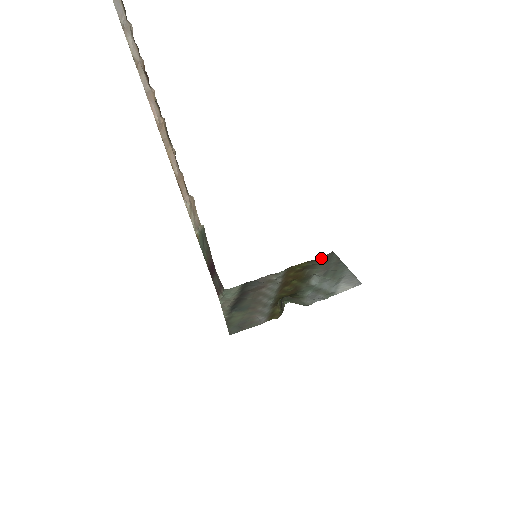
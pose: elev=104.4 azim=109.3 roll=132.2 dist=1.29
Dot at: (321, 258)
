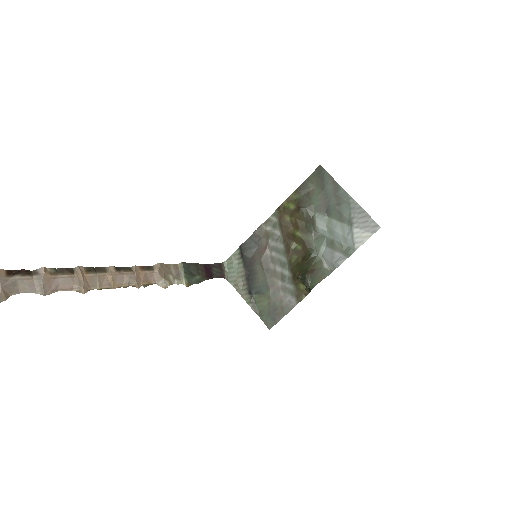
Dot at: (309, 179)
